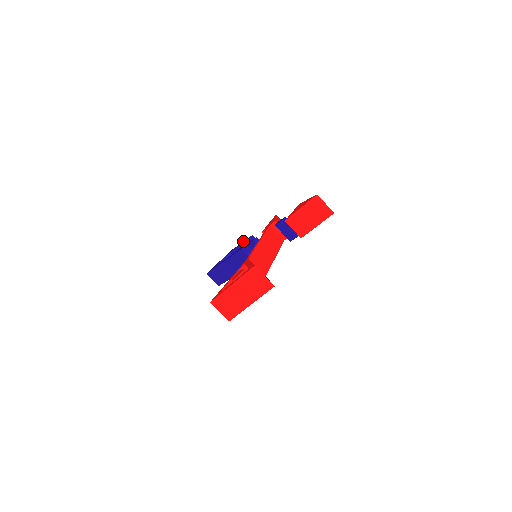
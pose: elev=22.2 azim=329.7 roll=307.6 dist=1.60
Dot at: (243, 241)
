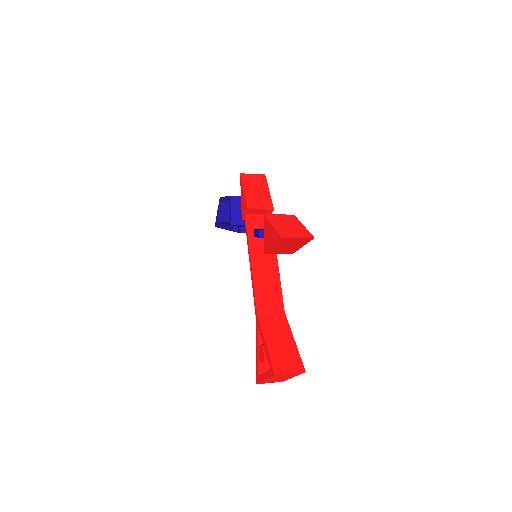
Dot at: (225, 197)
